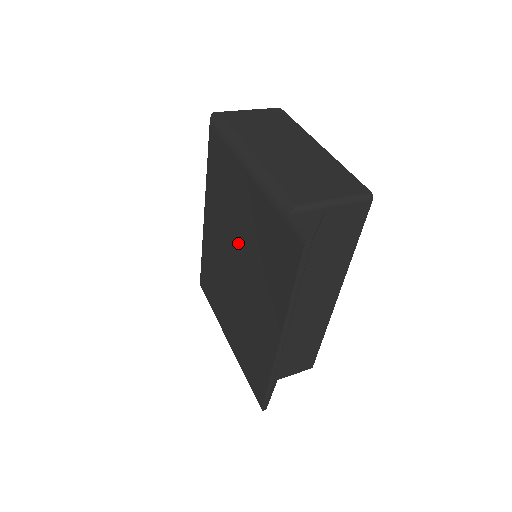
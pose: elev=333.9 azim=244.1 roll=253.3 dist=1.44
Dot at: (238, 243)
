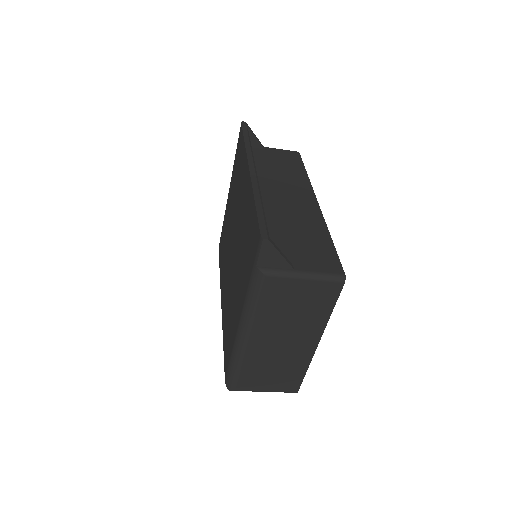
Dot at: (231, 229)
